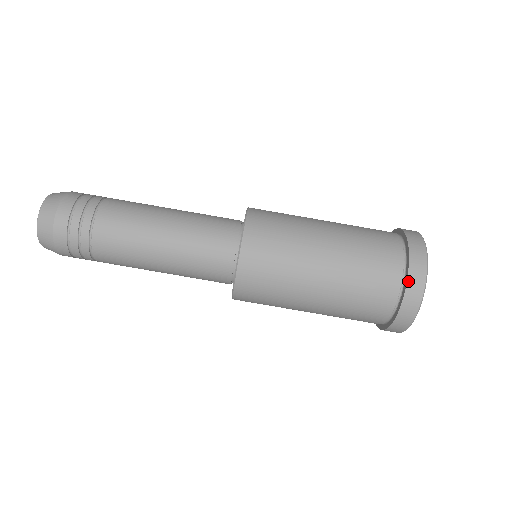
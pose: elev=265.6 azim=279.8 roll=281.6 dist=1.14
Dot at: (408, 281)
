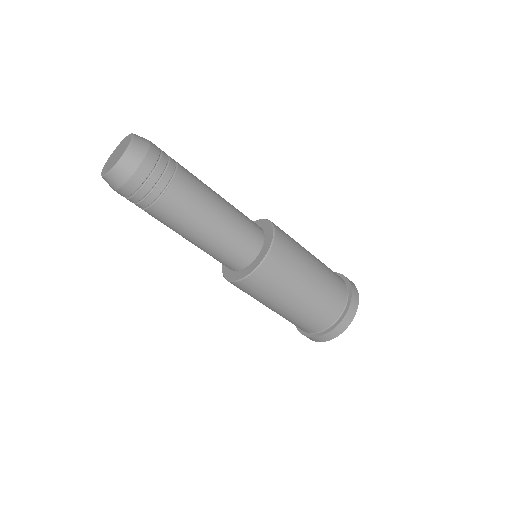
Dot at: (307, 337)
